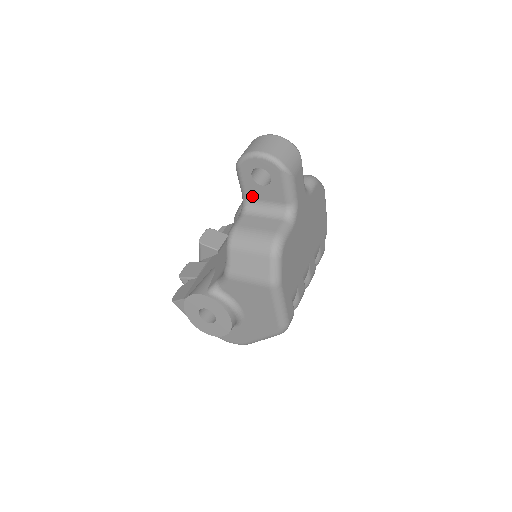
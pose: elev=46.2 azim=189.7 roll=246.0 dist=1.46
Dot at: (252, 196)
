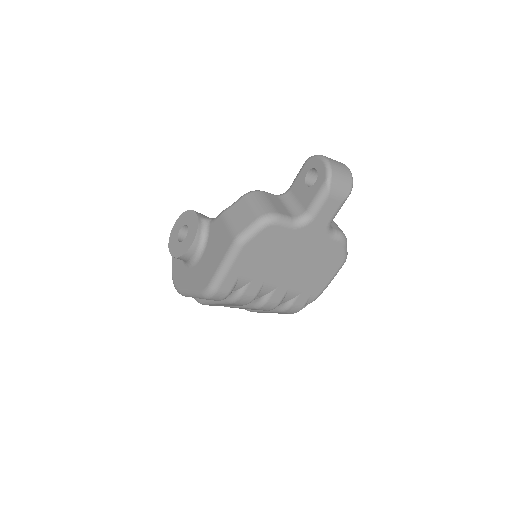
Dot at: (294, 190)
